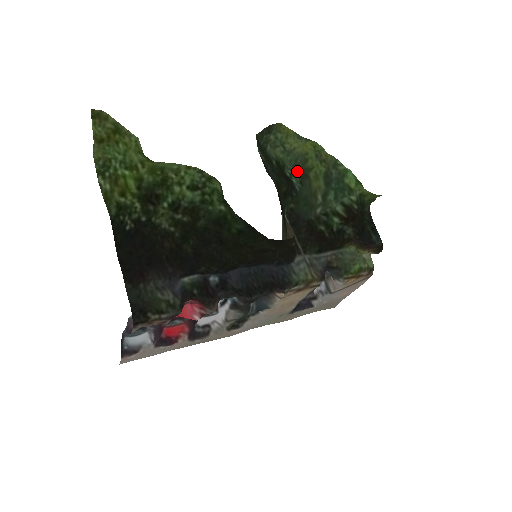
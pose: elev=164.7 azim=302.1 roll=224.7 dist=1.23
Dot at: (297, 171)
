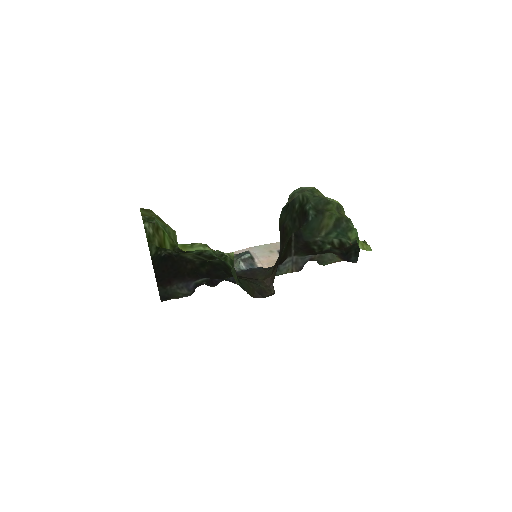
Dot at: (316, 208)
